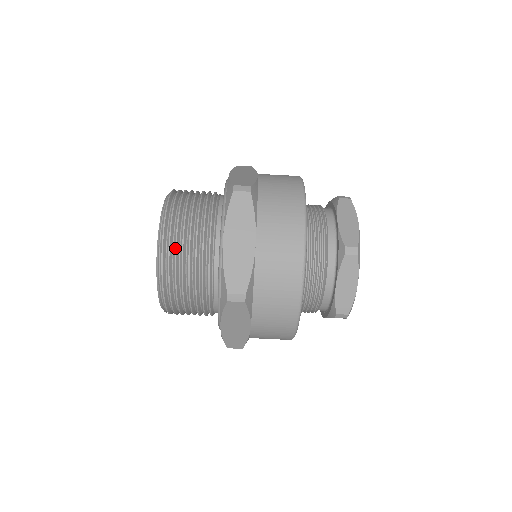
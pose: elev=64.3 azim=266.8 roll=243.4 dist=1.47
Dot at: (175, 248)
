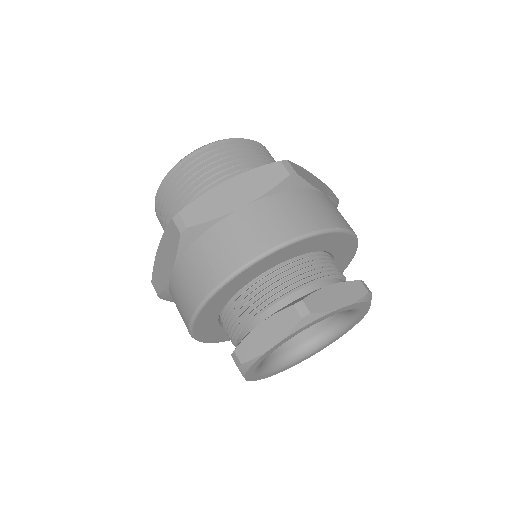
Dot at: (264, 151)
